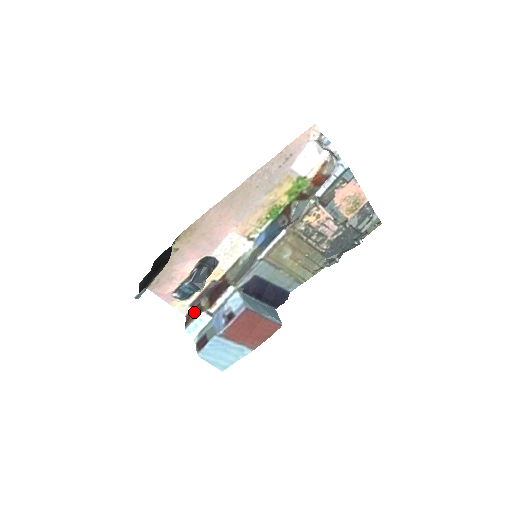
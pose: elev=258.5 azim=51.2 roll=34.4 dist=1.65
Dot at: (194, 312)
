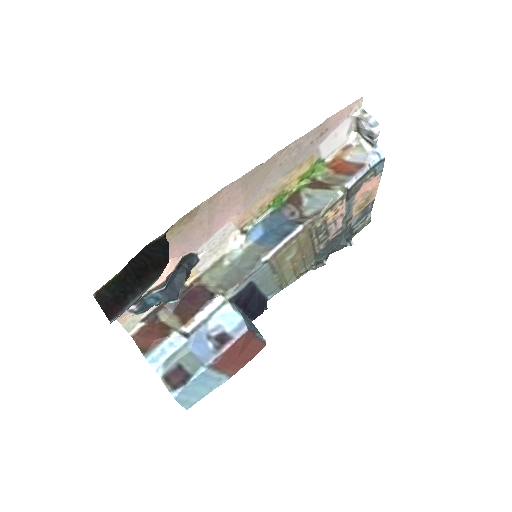
Dot at: (155, 331)
